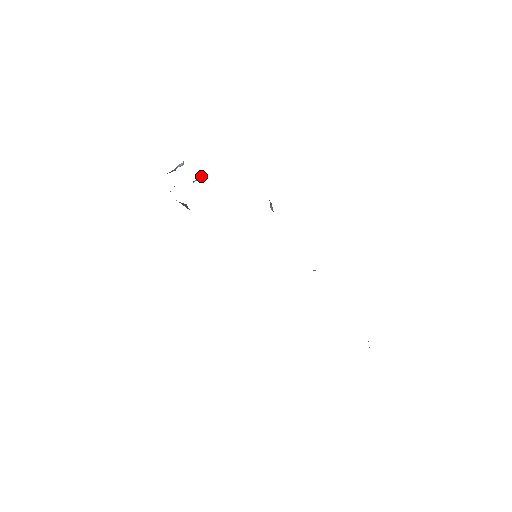
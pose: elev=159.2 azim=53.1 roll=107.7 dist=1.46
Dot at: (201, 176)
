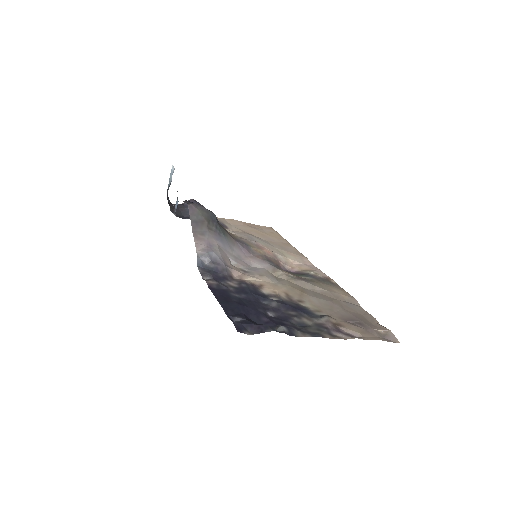
Dot at: (177, 201)
